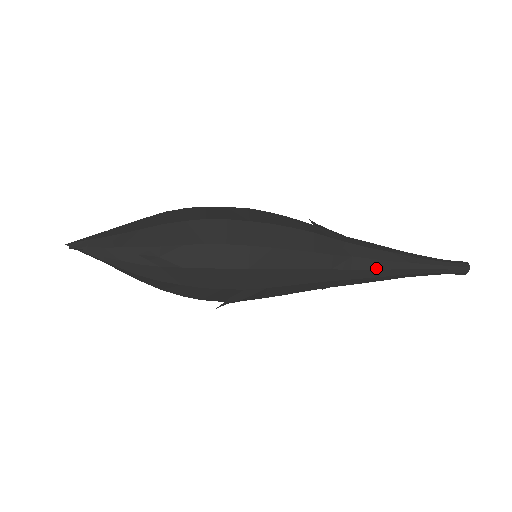
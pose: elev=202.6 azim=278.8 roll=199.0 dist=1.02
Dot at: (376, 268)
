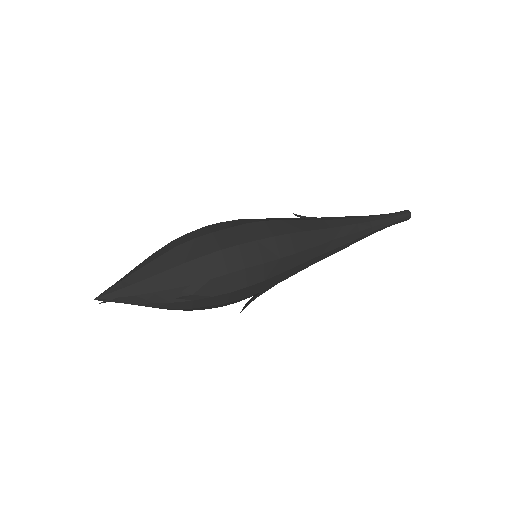
Dot at: (350, 241)
